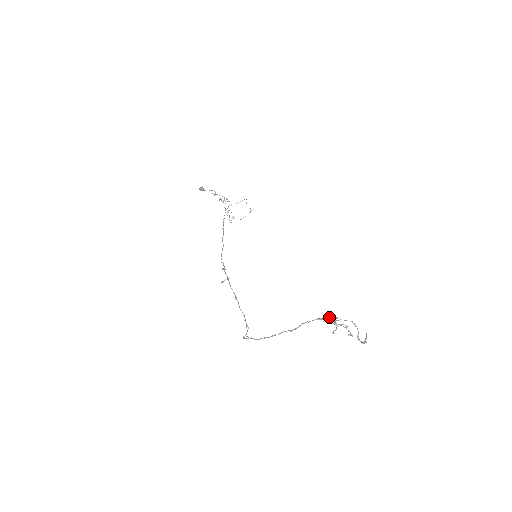
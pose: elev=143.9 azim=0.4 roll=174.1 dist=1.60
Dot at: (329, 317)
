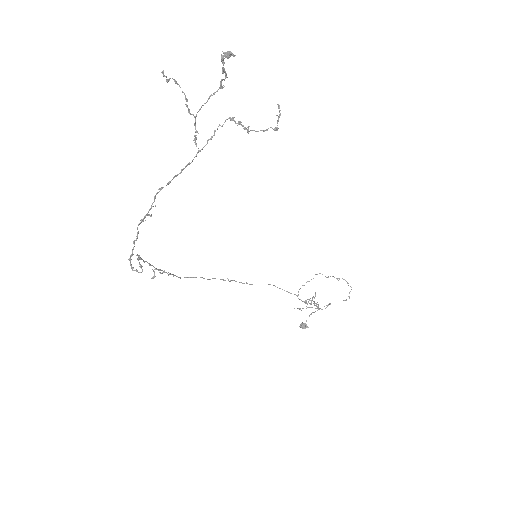
Dot at: (195, 125)
